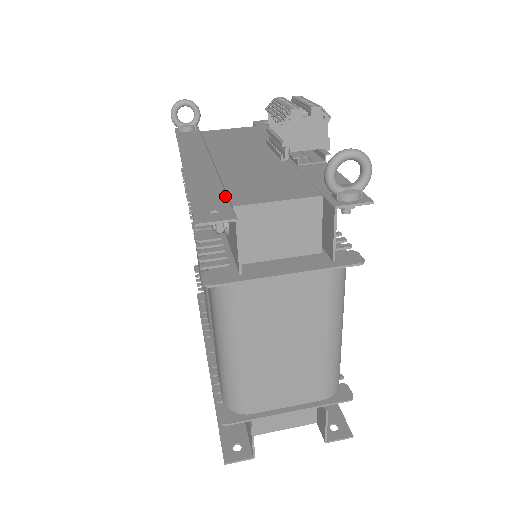
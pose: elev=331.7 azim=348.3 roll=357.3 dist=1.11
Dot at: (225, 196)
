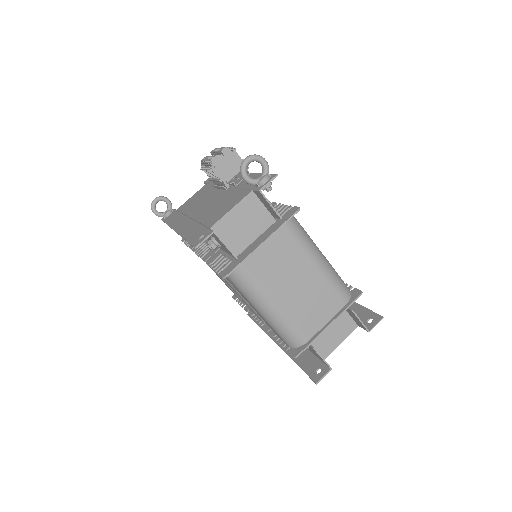
Dot at: (204, 227)
